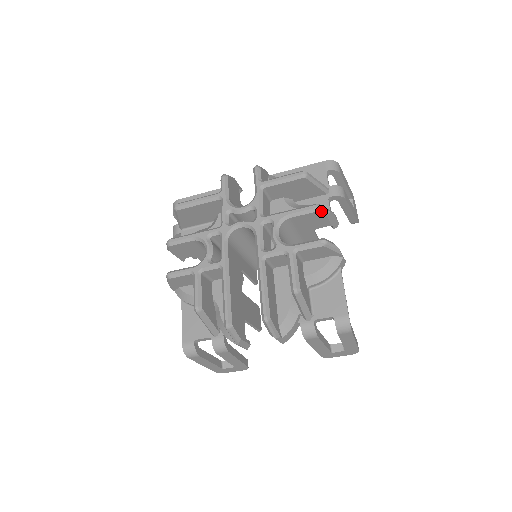
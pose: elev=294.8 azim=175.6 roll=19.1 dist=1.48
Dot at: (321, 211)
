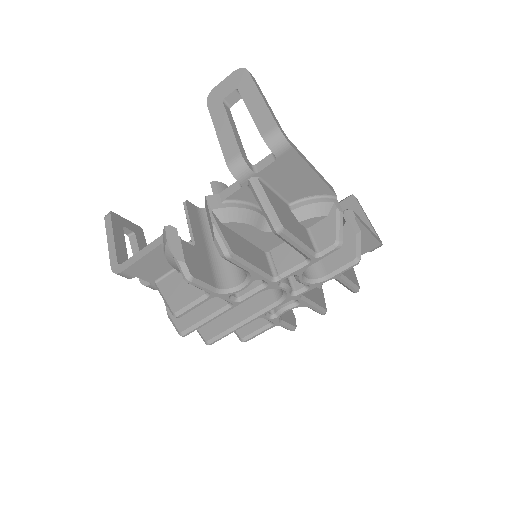
Dot at: occluded
